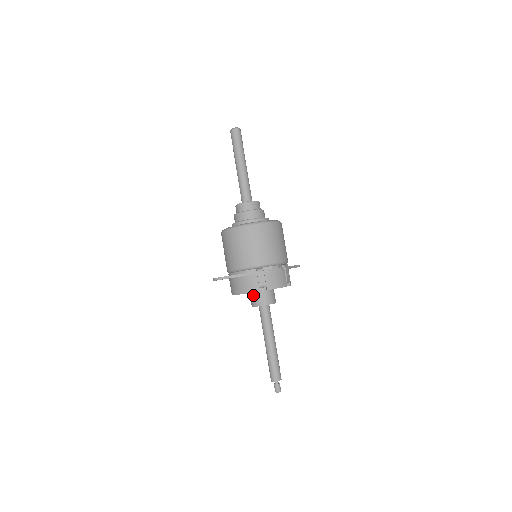
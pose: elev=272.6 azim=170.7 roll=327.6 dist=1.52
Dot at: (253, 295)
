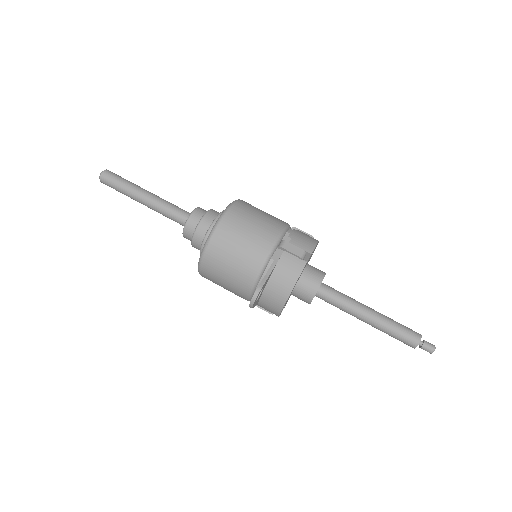
Dot at: (300, 286)
